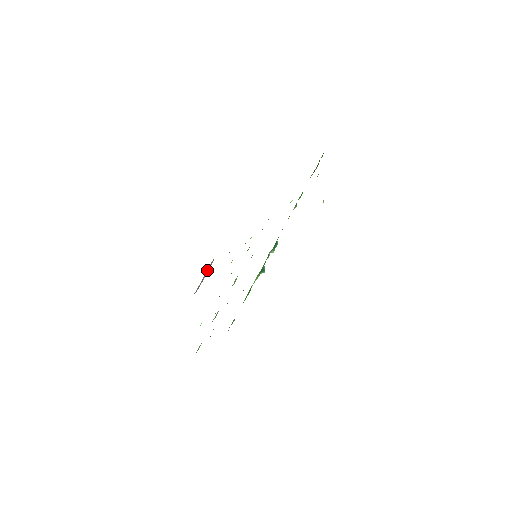
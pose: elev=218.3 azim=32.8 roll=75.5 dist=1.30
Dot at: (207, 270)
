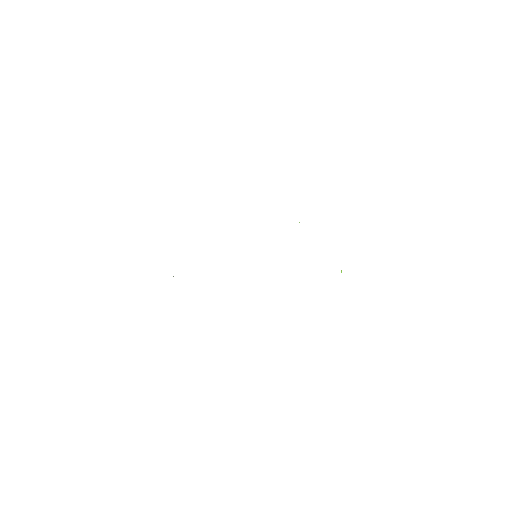
Dot at: occluded
